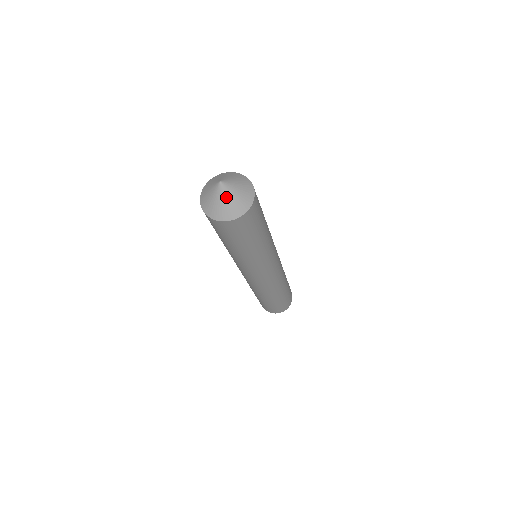
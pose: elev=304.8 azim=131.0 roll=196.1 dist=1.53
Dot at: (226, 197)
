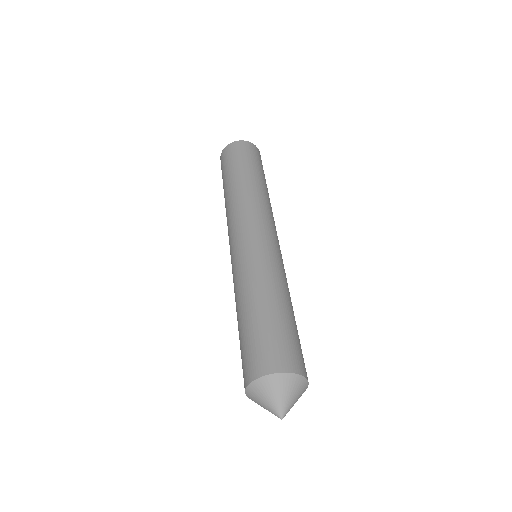
Dot at: occluded
